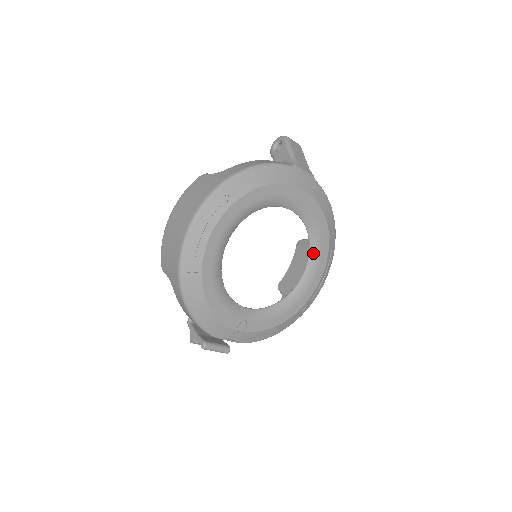
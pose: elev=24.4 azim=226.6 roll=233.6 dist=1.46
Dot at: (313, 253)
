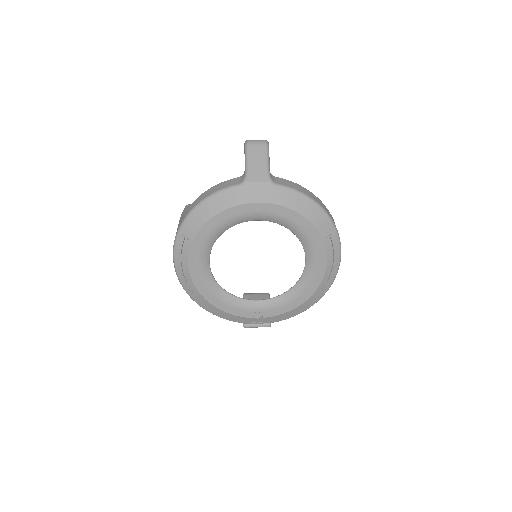
Dot at: (305, 245)
